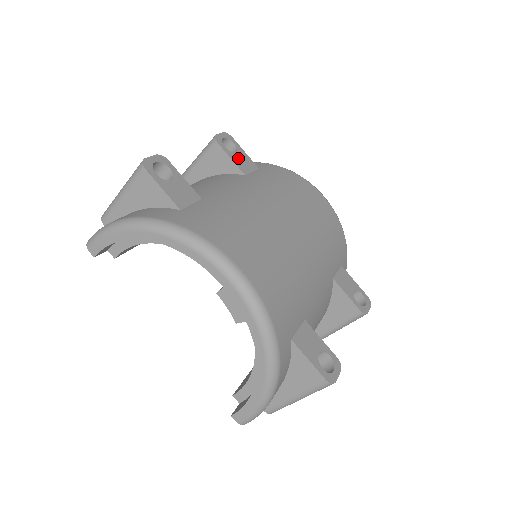
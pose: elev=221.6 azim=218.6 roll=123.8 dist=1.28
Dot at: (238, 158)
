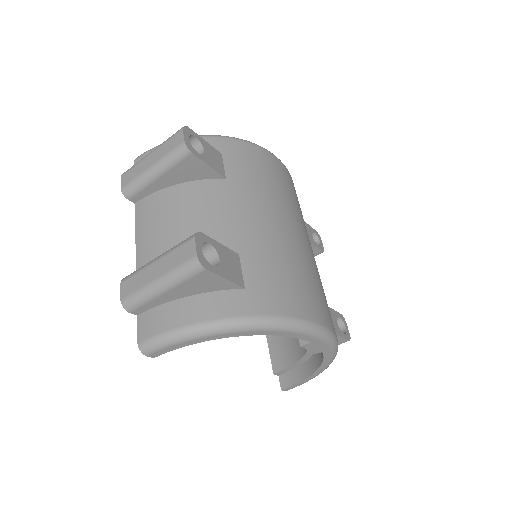
Dot at: (210, 158)
